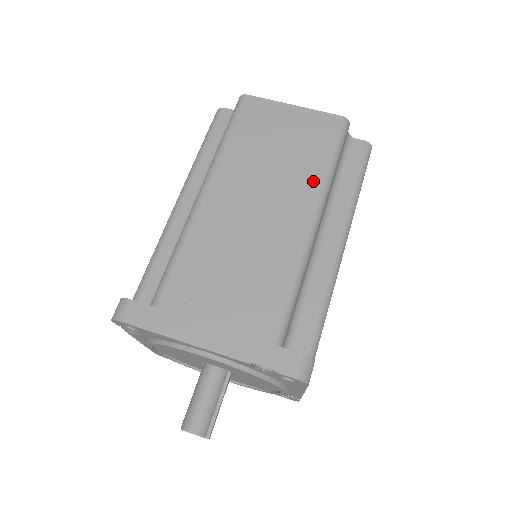
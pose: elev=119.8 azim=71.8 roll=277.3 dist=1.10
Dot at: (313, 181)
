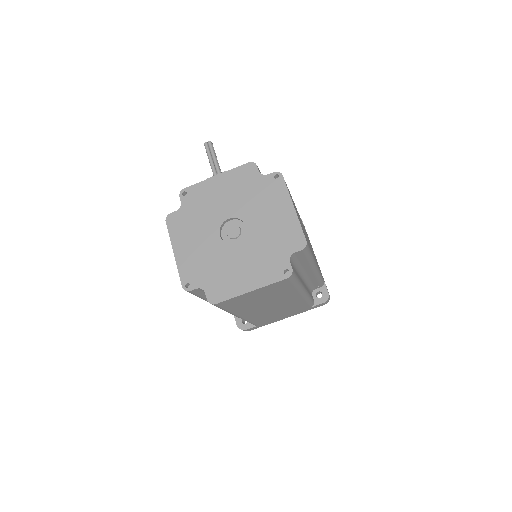
Dot at: (293, 292)
